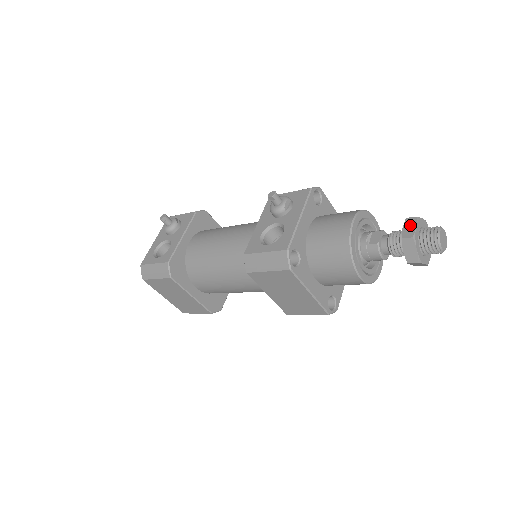
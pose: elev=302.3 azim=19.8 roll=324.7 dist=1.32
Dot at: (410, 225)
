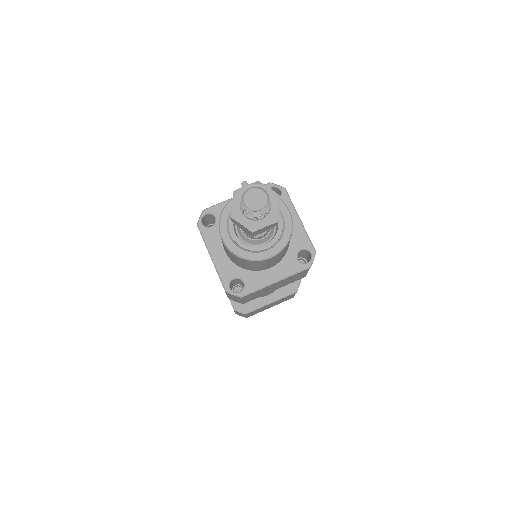
Dot at: (248, 186)
